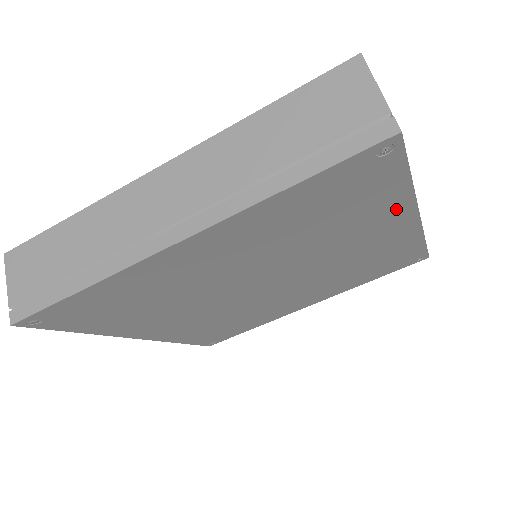
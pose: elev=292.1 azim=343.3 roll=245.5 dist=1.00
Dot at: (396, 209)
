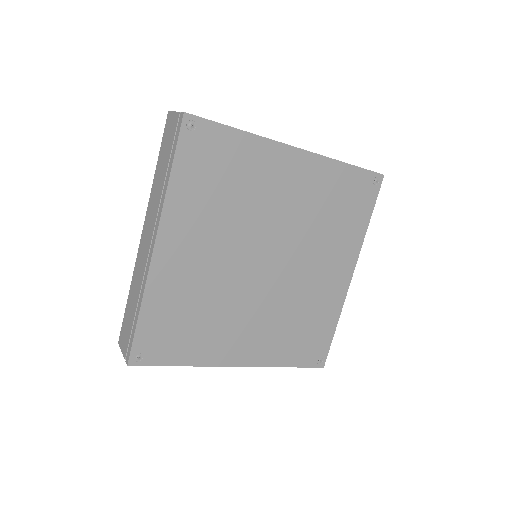
Dot at: (353, 247)
